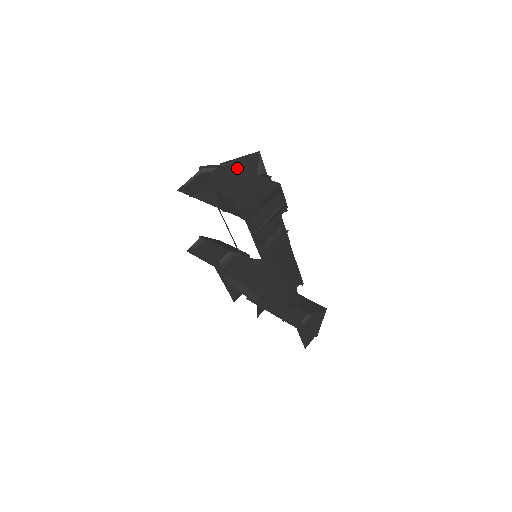
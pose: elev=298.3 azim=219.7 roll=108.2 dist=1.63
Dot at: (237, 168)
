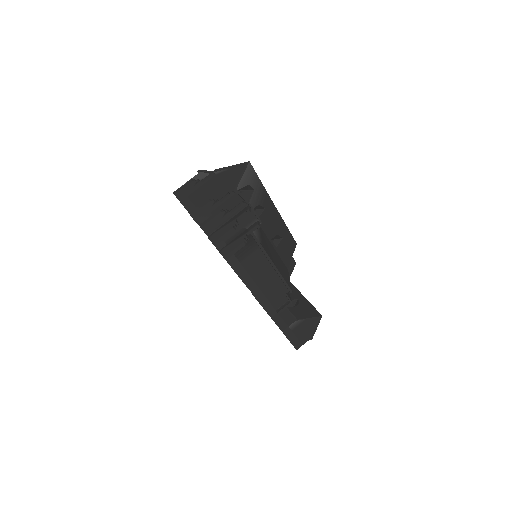
Dot at: (225, 177)
